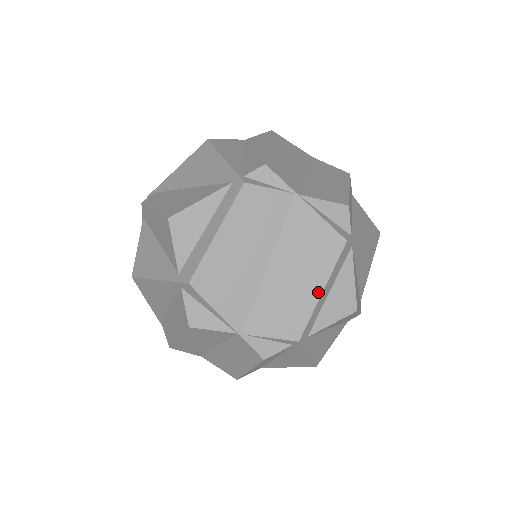
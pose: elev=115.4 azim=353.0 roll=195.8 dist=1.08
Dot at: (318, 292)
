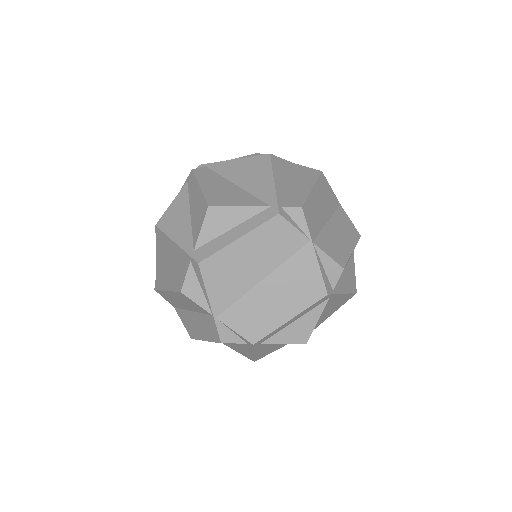
Dot at: (286, 318)
